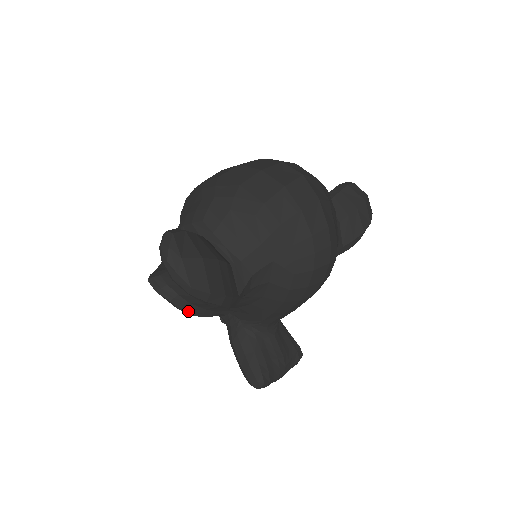
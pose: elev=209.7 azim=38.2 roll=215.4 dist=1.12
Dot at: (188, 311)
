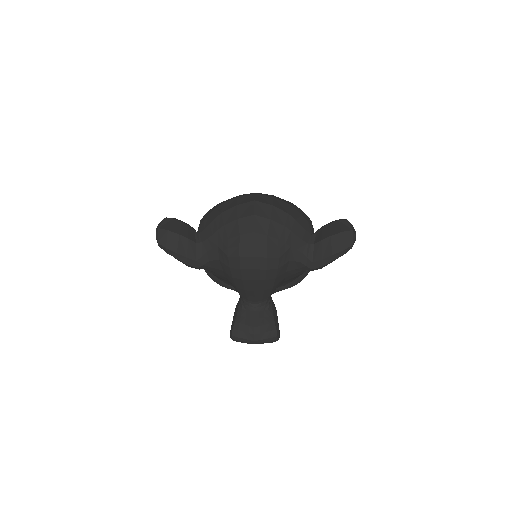
Dot at: (213, 279)
